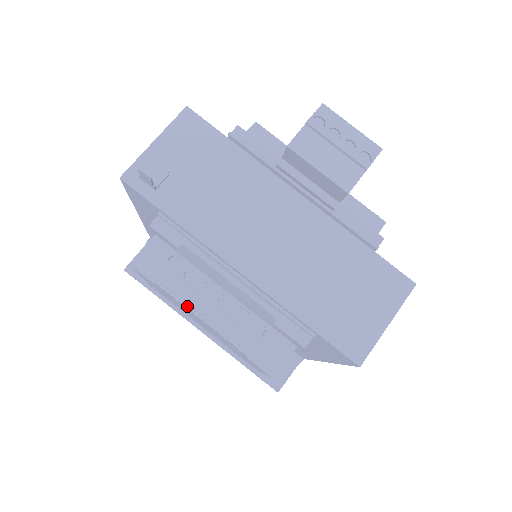
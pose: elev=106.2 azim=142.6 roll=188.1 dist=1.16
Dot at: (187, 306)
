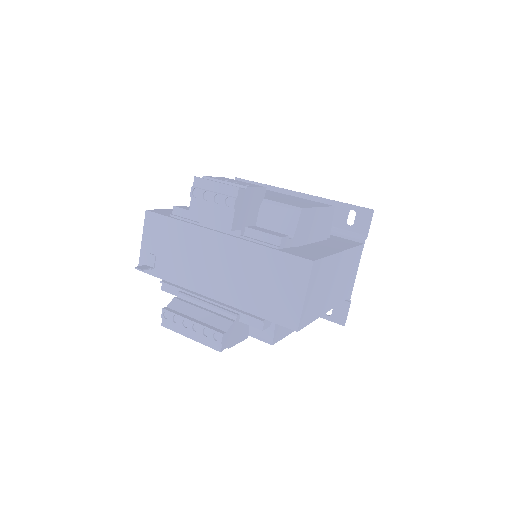
Dot at: occluded
